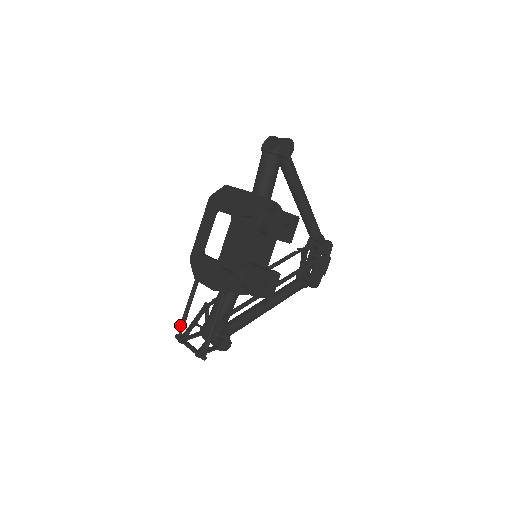
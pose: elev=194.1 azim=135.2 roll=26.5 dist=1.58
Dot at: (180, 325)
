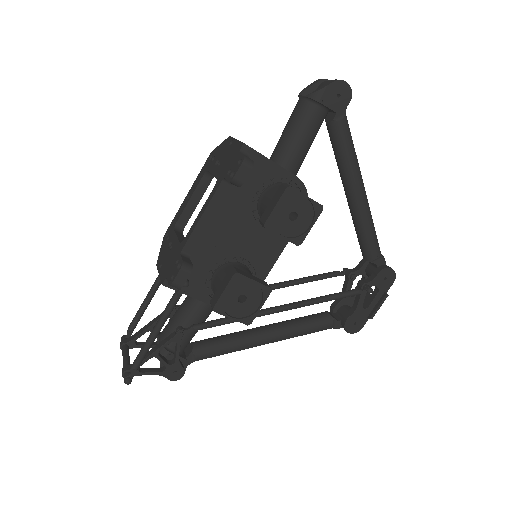
Dot at: (130, 324)
